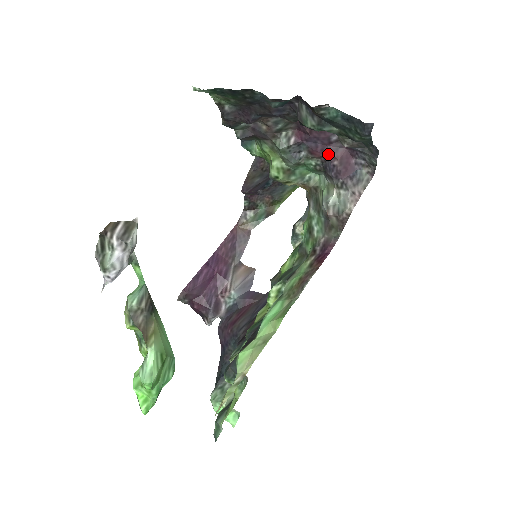
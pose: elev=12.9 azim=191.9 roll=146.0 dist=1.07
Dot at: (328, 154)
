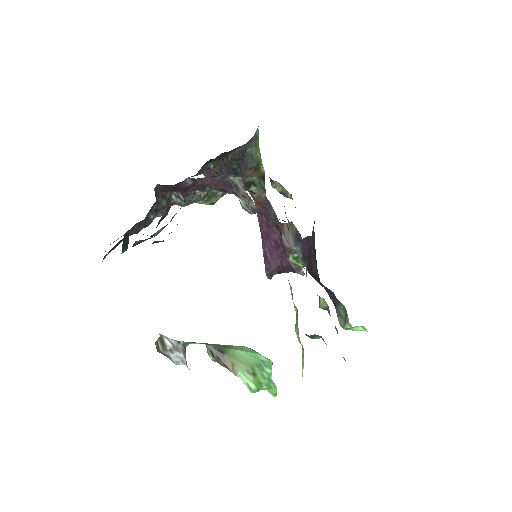
Dot at: occluded
